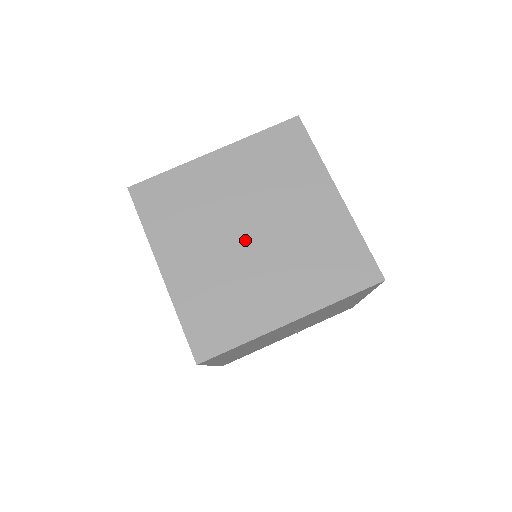
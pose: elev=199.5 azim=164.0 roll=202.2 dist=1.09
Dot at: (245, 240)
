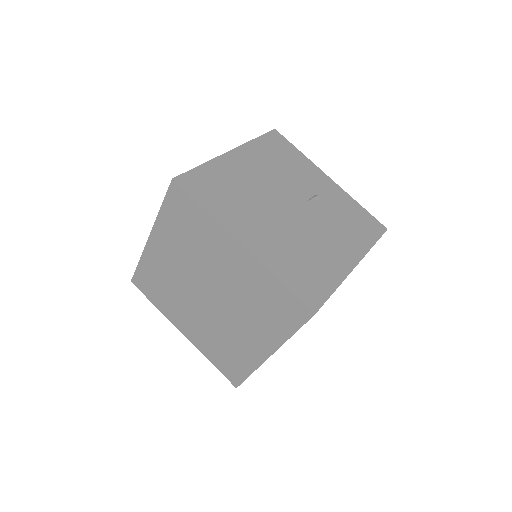
Dot at: (208, 302)
